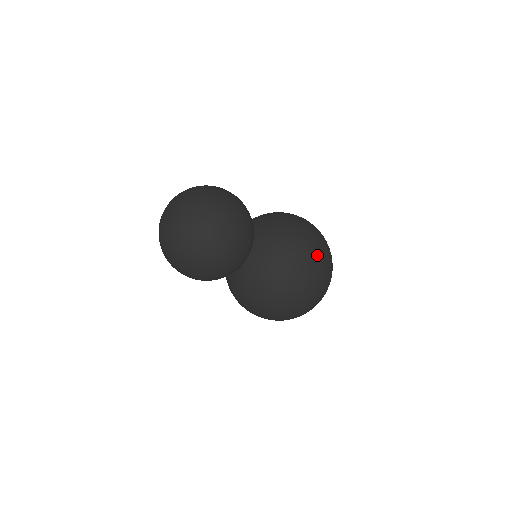
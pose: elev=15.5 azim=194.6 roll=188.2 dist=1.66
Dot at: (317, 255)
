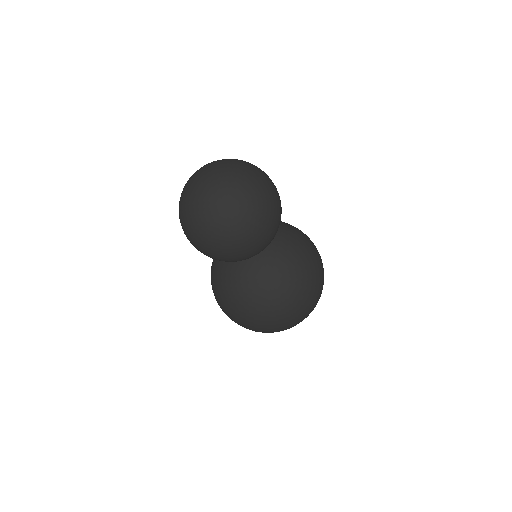
Dot at: occluded
